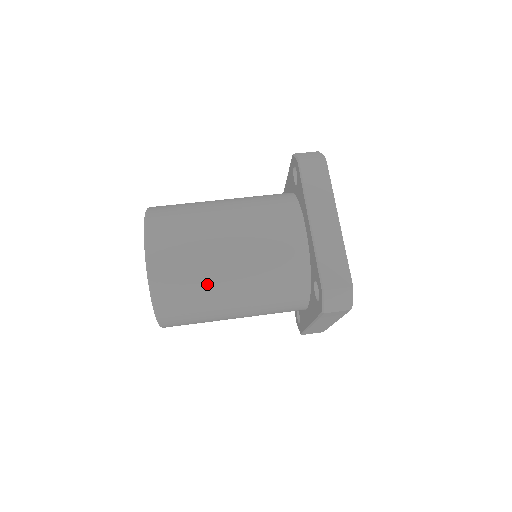
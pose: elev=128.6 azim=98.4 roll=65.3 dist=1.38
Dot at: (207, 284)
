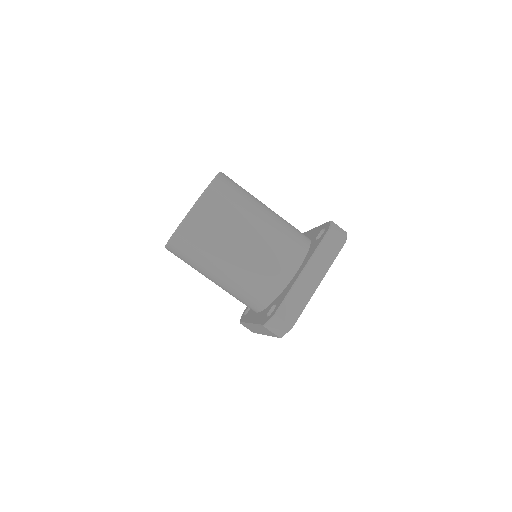
Dot at: (215, 251)
